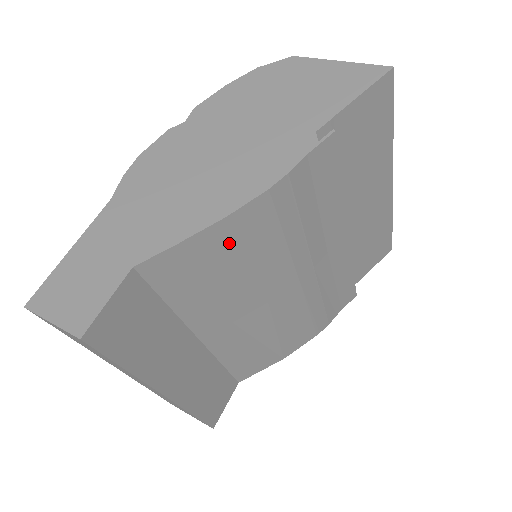
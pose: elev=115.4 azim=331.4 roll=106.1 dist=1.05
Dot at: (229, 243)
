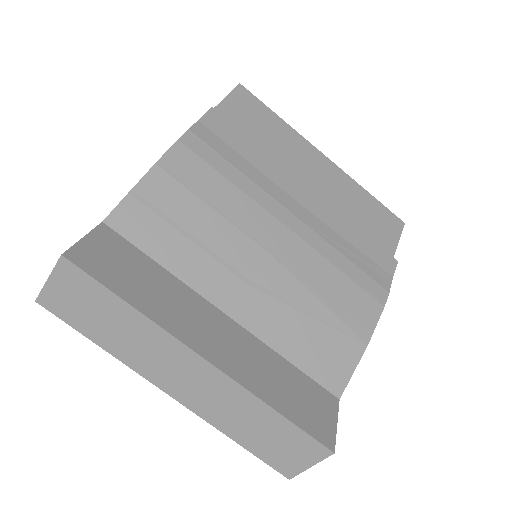
Dot at: (175, 187)
